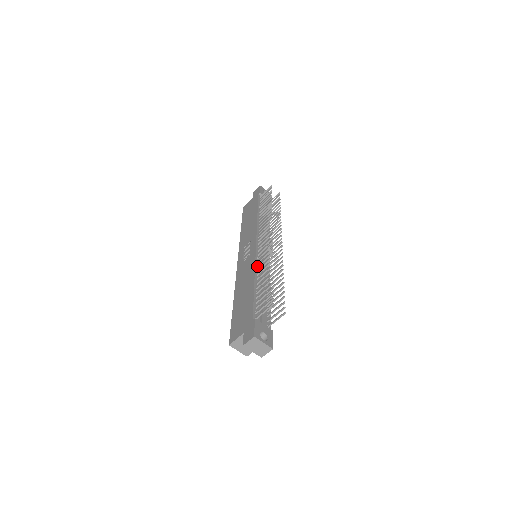
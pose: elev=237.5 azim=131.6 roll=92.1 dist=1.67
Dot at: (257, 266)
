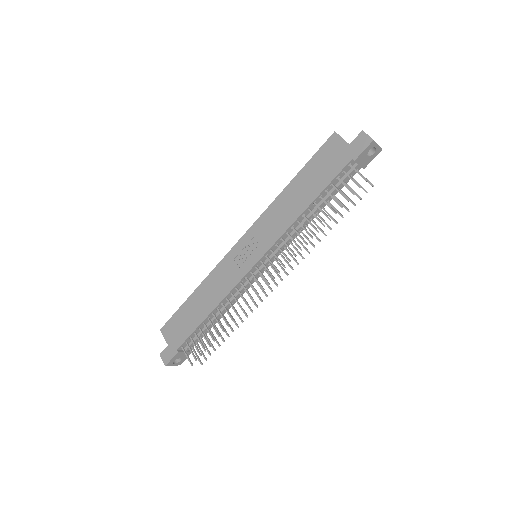
Dot at: (231, 293)
